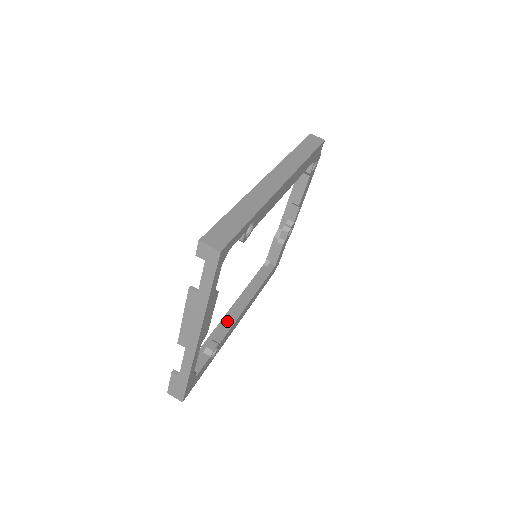
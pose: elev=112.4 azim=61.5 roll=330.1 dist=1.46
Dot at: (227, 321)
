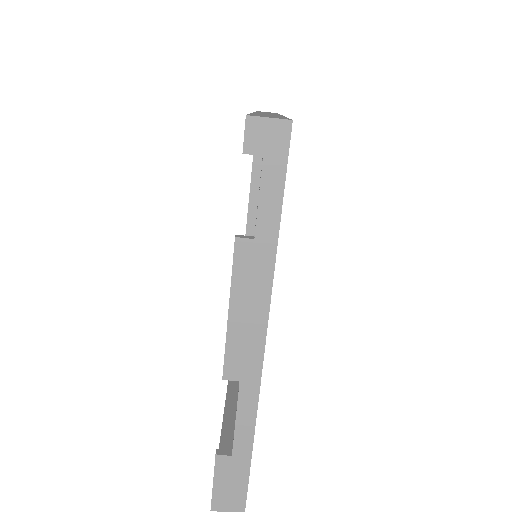
Dot at: occluded
